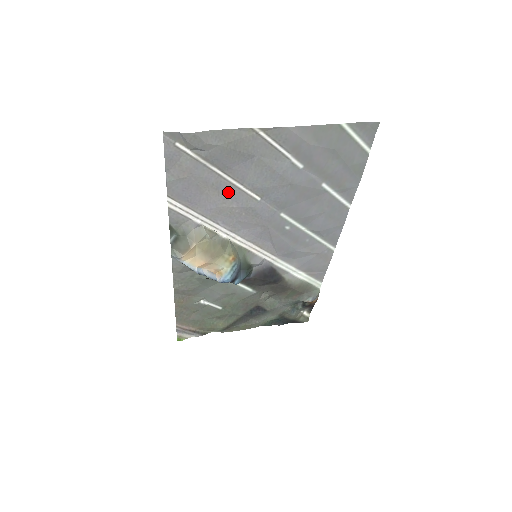
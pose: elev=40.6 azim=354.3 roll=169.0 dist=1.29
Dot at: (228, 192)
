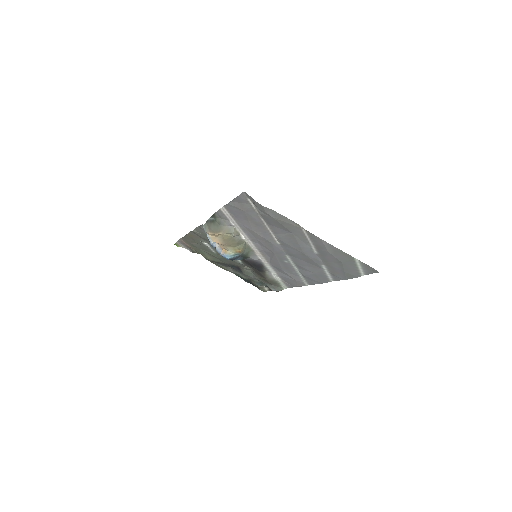
Dot at: (262, 230)
